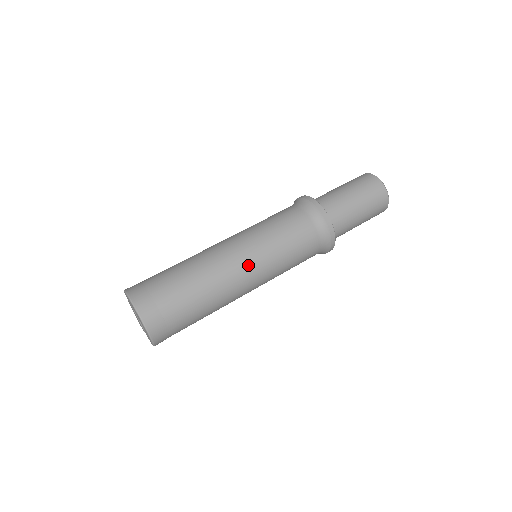
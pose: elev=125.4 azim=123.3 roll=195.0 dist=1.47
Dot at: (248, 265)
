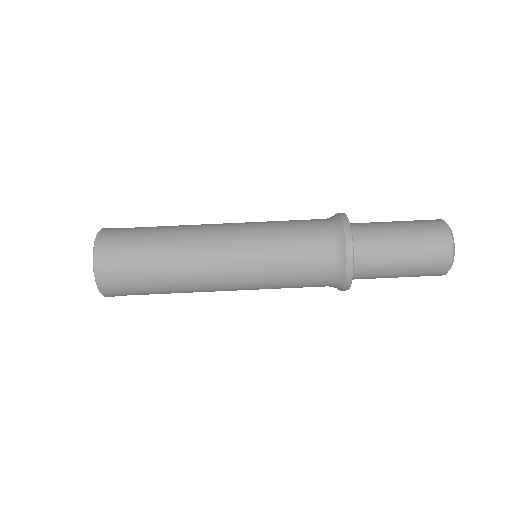
Dot at: (230, 248)
